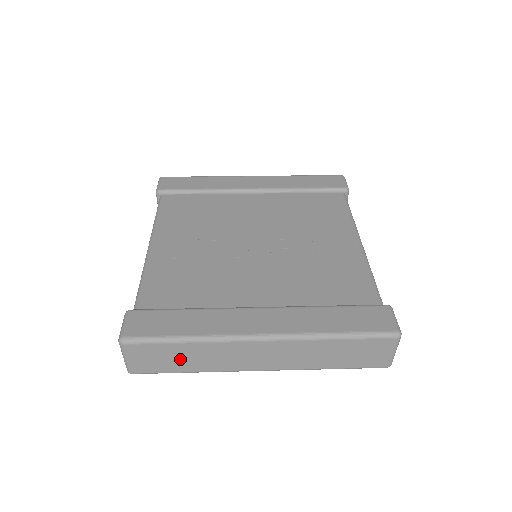
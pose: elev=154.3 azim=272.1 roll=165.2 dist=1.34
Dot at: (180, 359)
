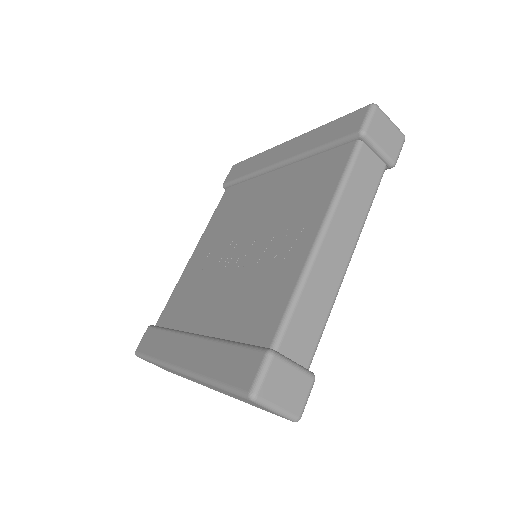
Dot at: occluded
